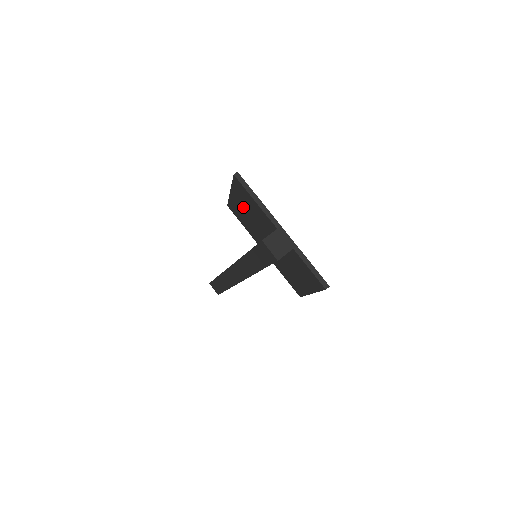
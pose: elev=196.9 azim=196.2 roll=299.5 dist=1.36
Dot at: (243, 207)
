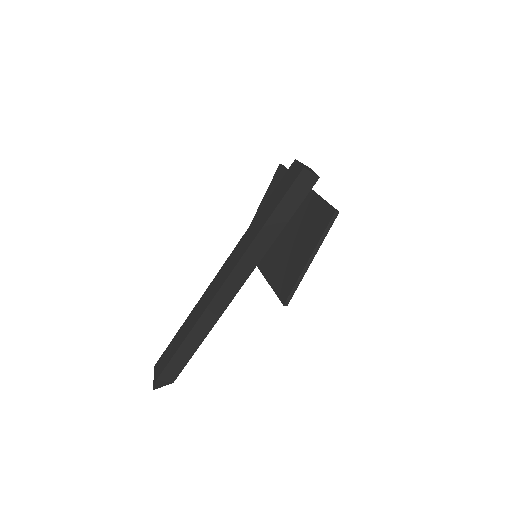
Dot at: occluded
